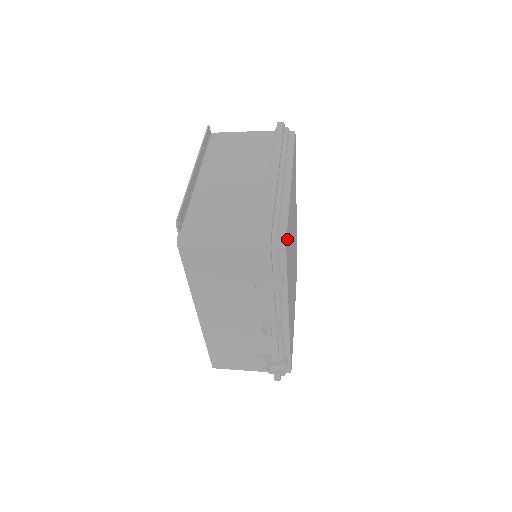
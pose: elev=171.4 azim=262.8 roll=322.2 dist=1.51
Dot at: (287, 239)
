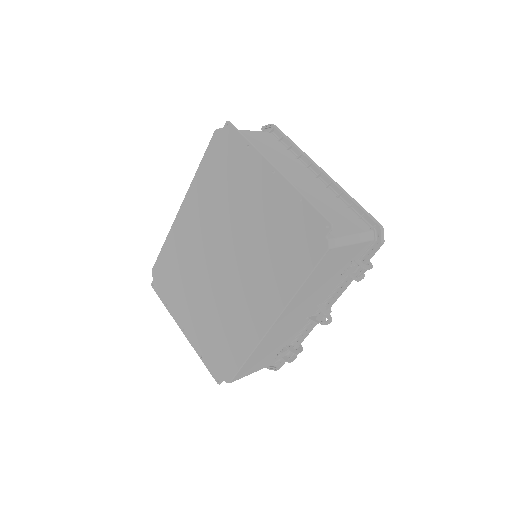
Dot at: occluded
